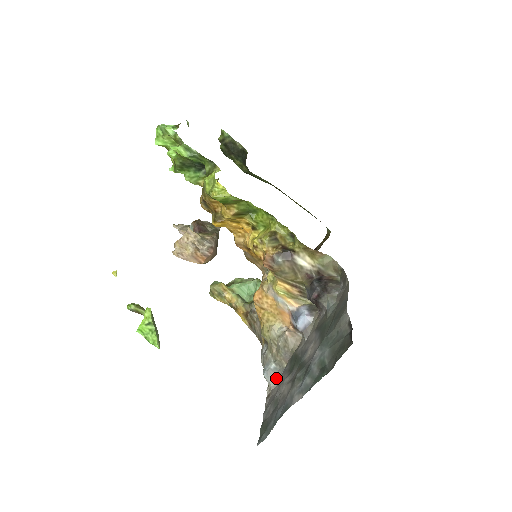
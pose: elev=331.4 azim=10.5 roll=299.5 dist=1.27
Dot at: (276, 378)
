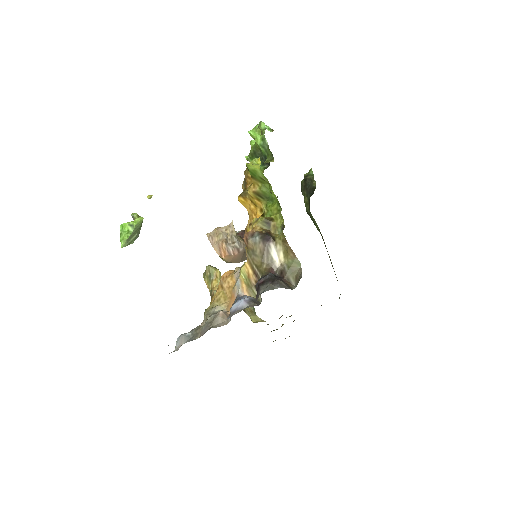
Dot at: (182, 344)
